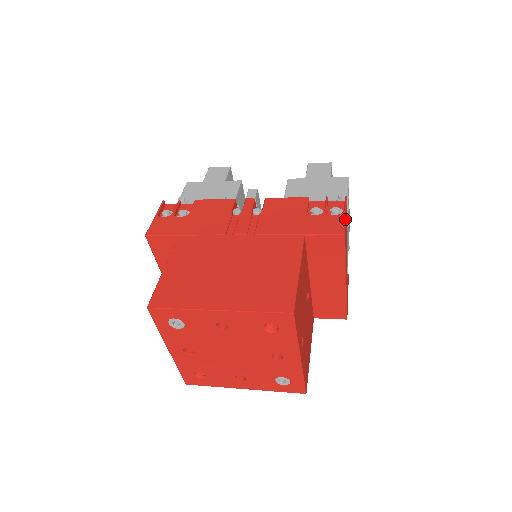
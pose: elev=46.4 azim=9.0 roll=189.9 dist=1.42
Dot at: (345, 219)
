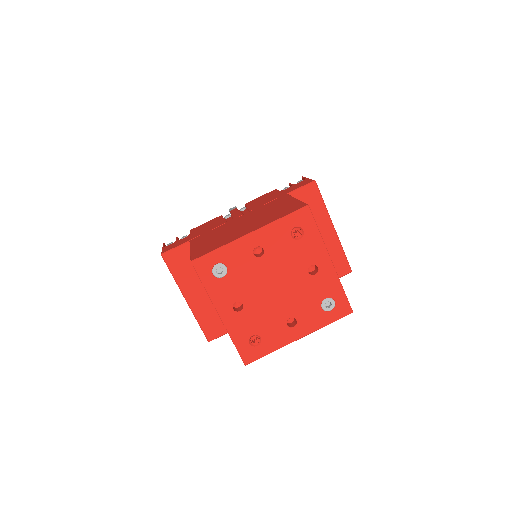
Dot at: (310, 179)
